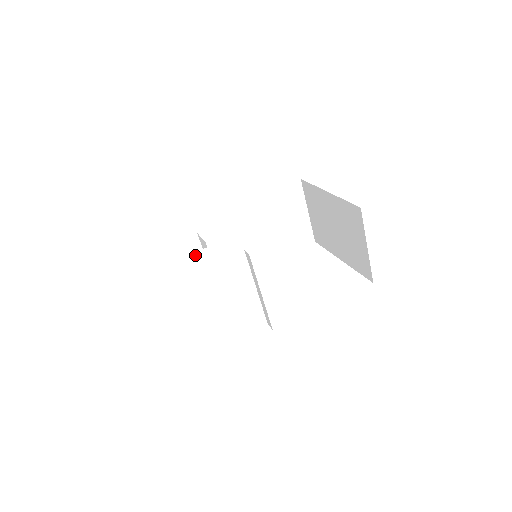
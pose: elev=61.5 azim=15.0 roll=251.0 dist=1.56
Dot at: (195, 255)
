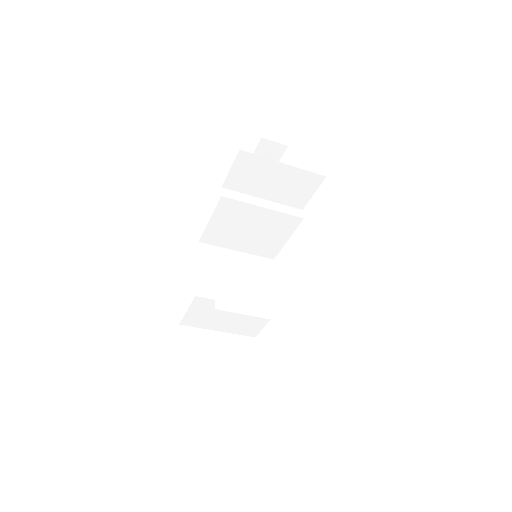
Dot at: (188, 315)
